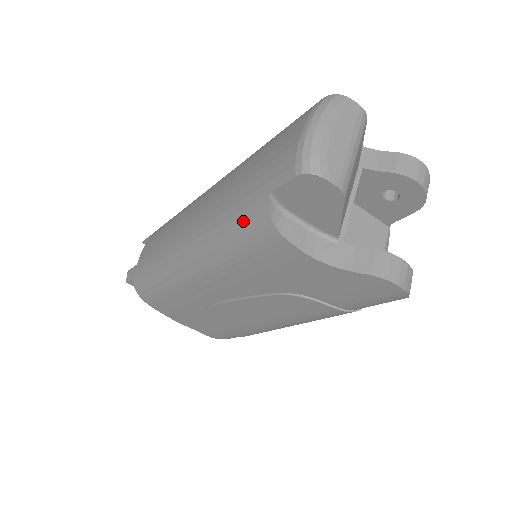
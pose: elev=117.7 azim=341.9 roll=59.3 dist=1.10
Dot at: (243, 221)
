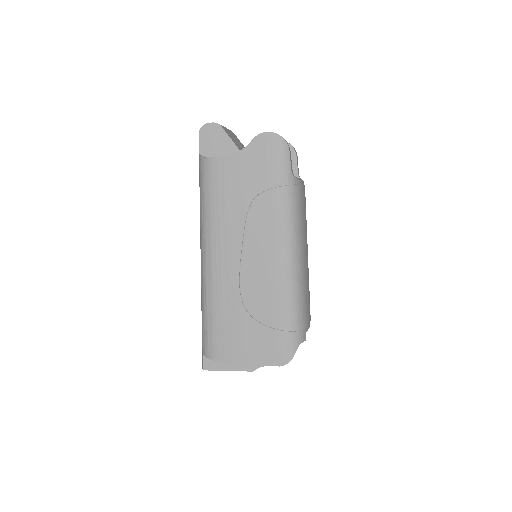
Dot at: (201, 180)
